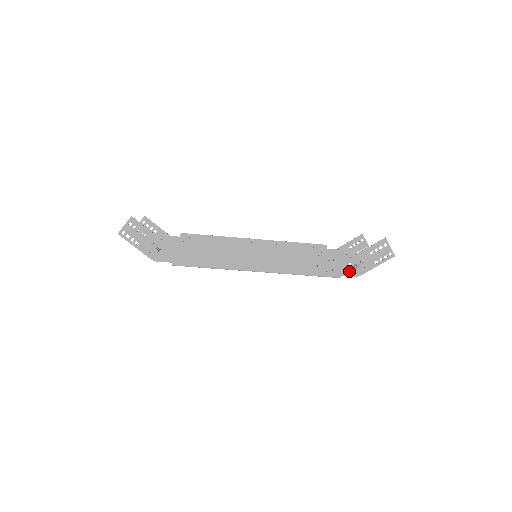
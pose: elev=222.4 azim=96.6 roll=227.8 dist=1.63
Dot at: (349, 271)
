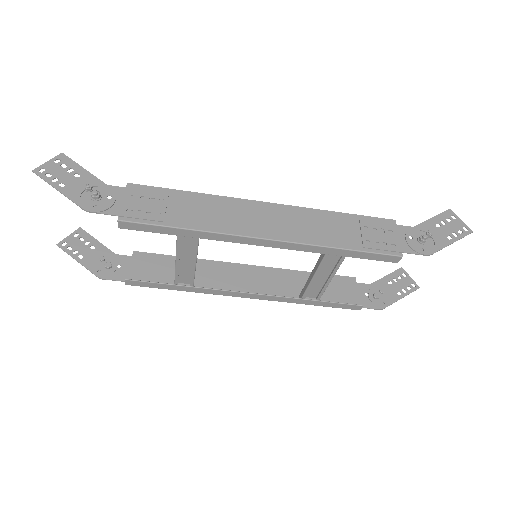
Dot at: (413, 246)
